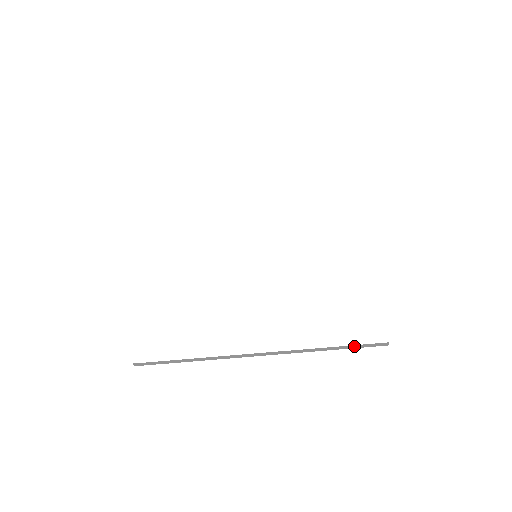
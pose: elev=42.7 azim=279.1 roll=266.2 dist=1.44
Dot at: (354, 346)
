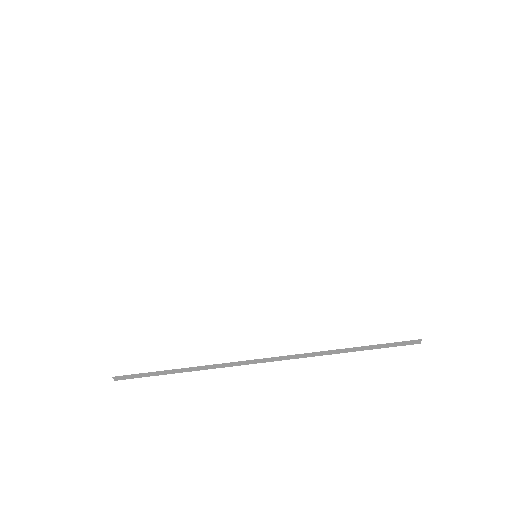
Dot at: (380, 345)
